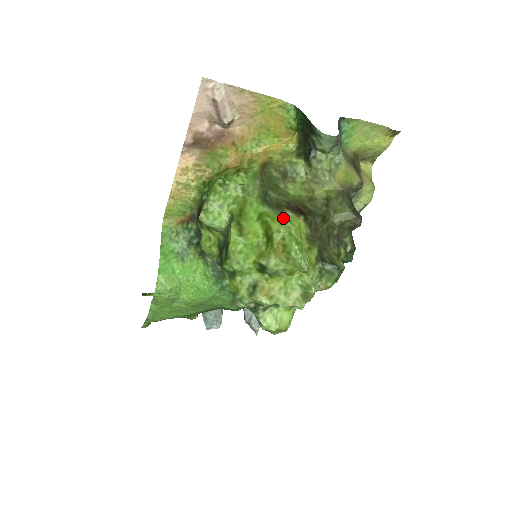
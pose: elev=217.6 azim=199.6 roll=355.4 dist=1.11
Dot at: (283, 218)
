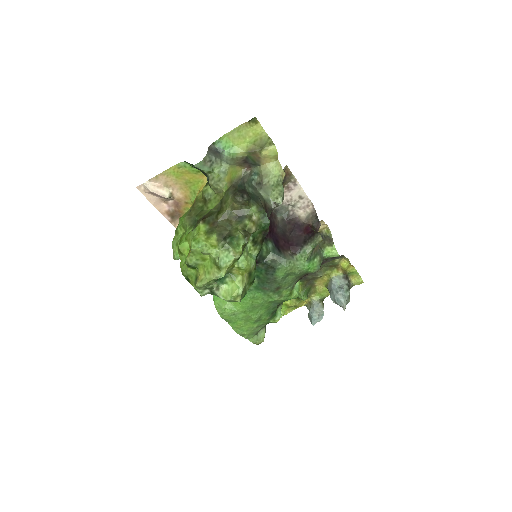
Dot at: (193, 230)
